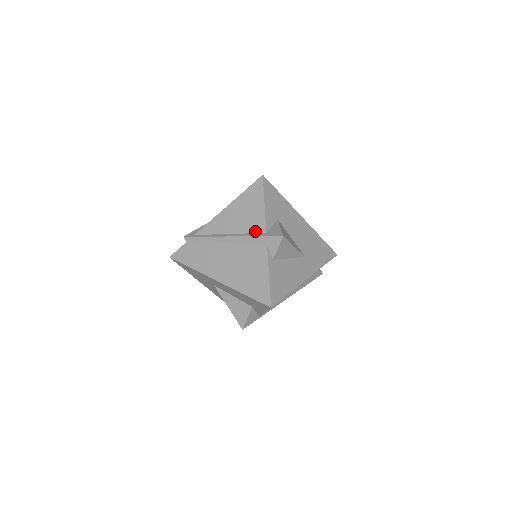
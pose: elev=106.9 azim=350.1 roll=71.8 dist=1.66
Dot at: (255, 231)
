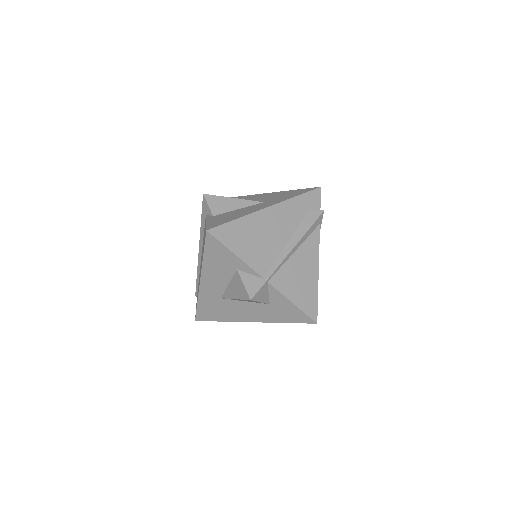
Dot at: occluded
